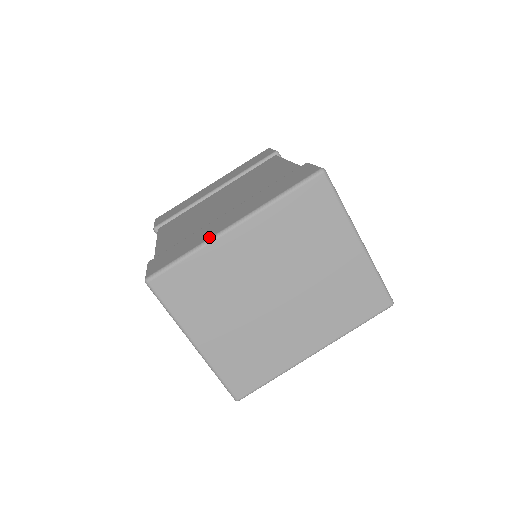
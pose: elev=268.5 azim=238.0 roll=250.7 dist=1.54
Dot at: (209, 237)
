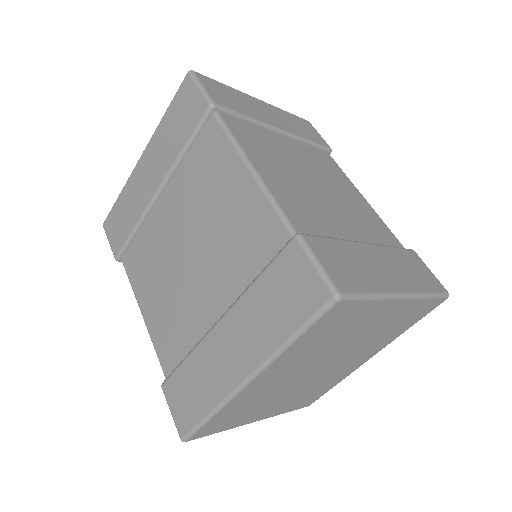
Dot at: (224, 394)
